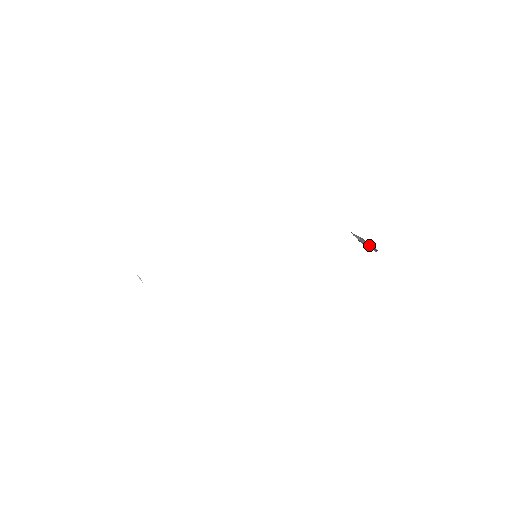
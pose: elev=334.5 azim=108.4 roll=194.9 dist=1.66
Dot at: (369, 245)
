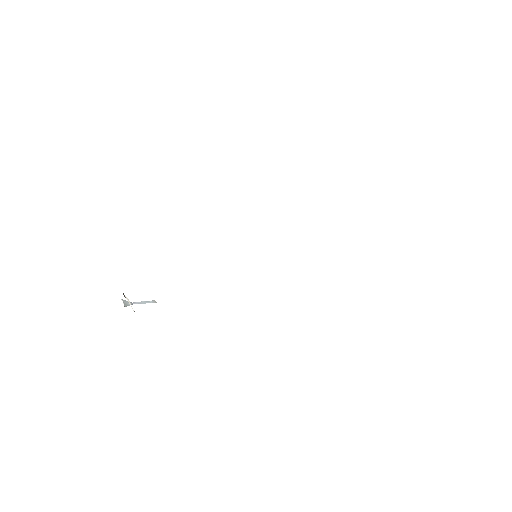
Dot at: occluded
